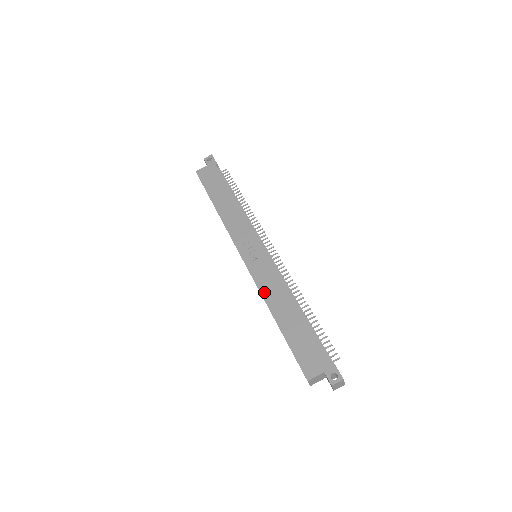
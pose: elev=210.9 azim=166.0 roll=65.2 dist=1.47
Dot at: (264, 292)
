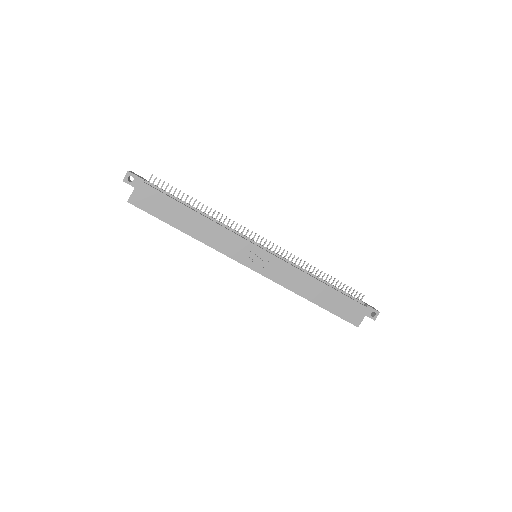
Dot at: (290, 287)
